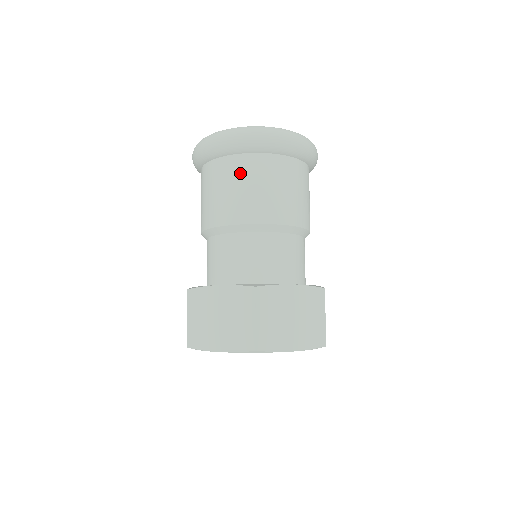
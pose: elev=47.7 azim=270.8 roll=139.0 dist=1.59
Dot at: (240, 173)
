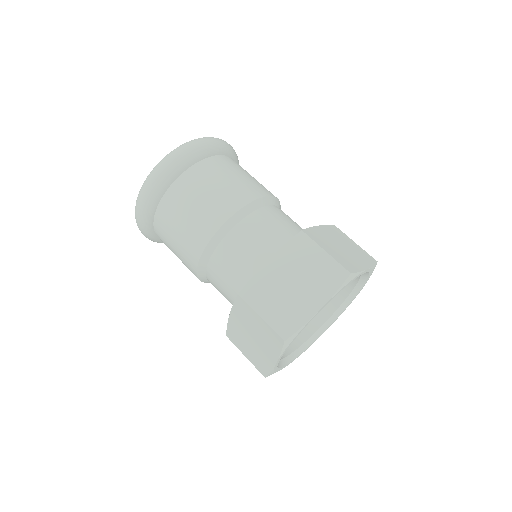
Dot at: (167, 224)
